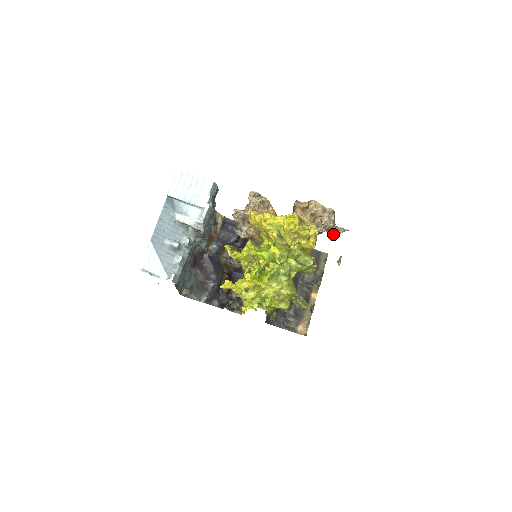
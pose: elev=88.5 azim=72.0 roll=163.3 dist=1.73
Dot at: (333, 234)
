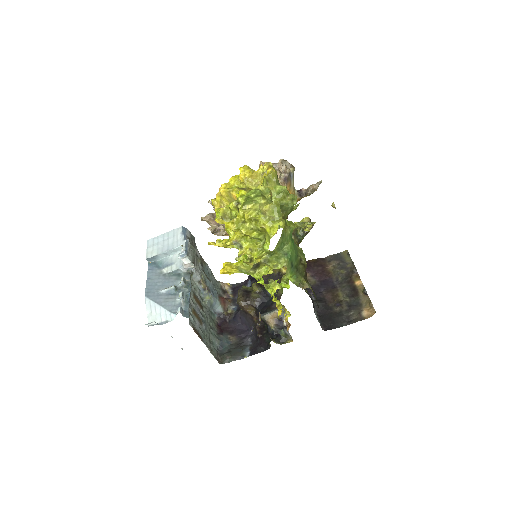
Dot at: (310, 192)
